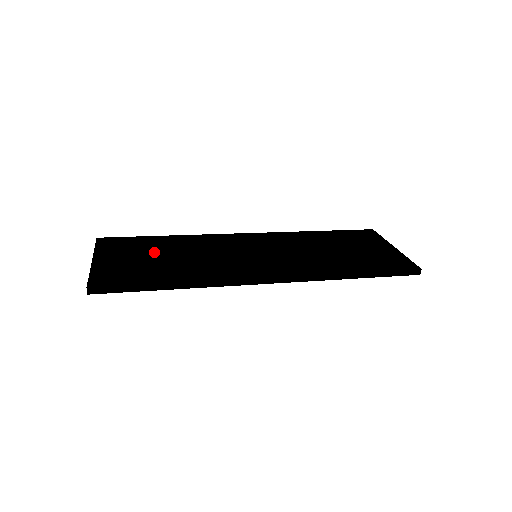
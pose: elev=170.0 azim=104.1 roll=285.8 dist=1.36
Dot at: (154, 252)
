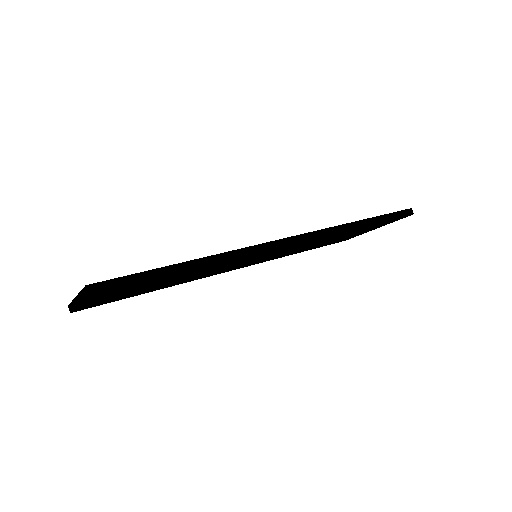
Dot at: occluded
